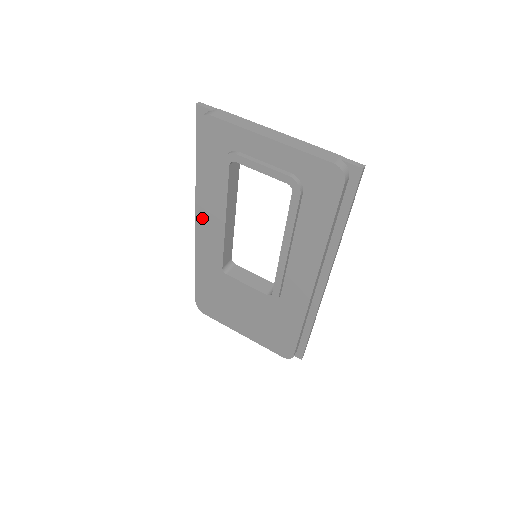
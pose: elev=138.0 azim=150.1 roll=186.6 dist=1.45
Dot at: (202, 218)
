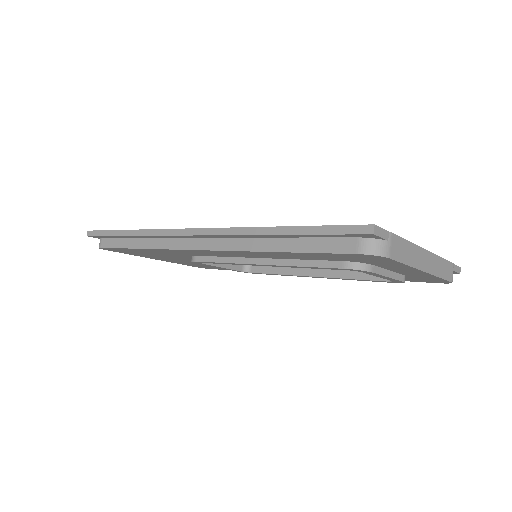
Dot at: (224, 252)
